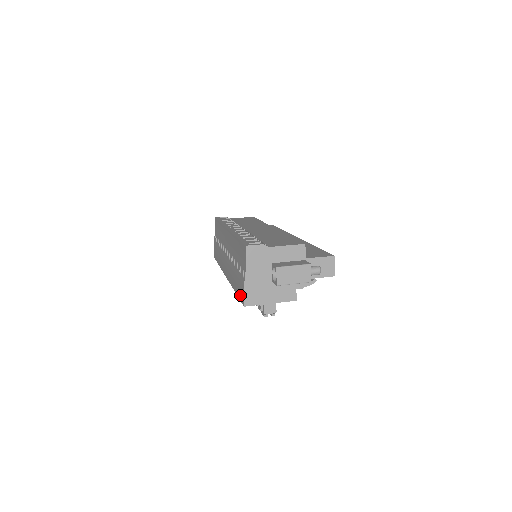
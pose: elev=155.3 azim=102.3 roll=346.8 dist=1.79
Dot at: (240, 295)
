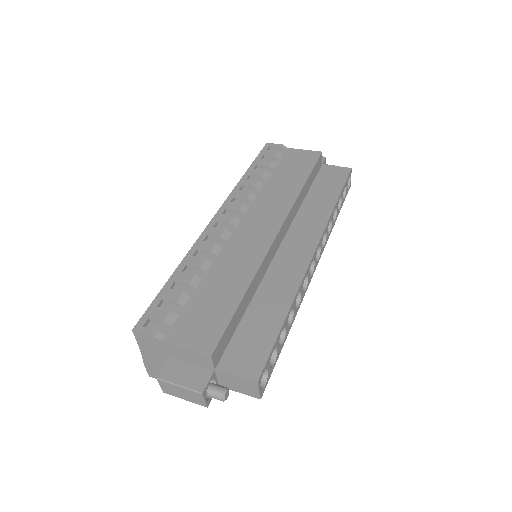
Dot at: occluded
